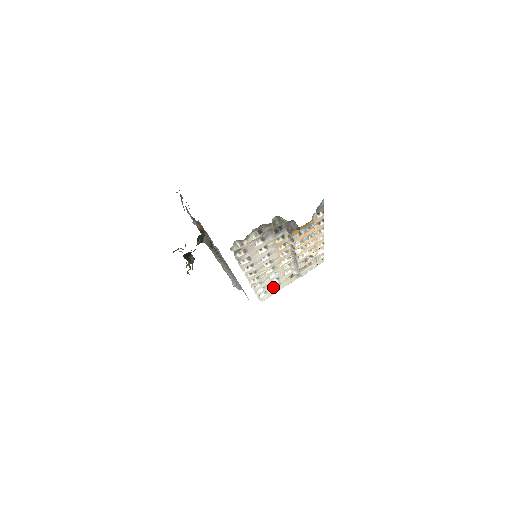
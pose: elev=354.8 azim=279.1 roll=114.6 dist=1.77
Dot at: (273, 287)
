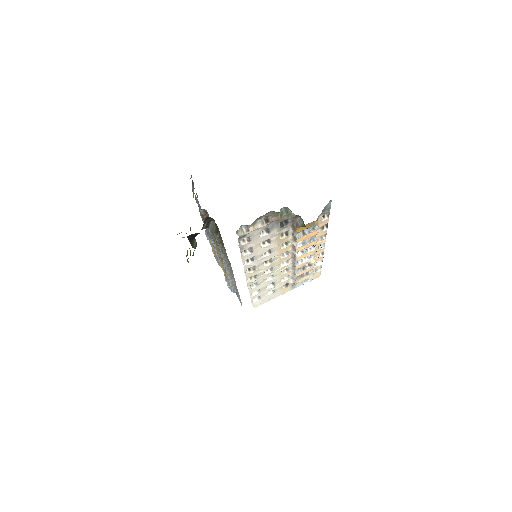
Dot at: (267, 293)
